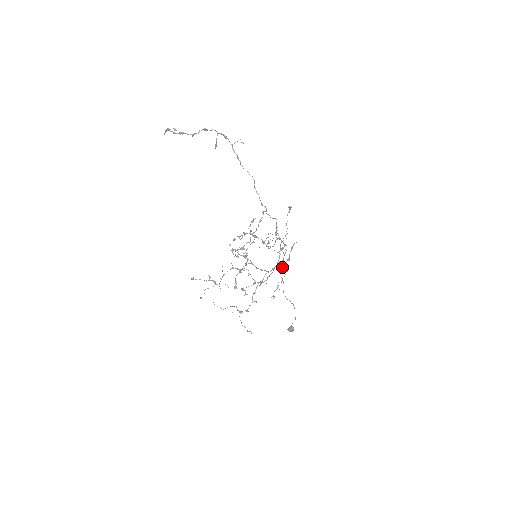
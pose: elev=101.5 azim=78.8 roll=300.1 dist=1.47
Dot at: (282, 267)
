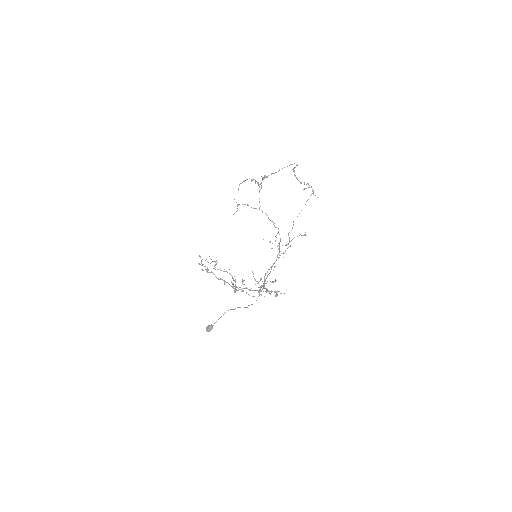
Dot at: (258, 287)
